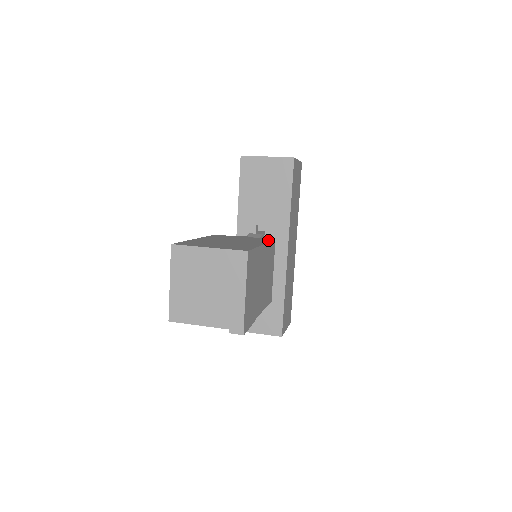
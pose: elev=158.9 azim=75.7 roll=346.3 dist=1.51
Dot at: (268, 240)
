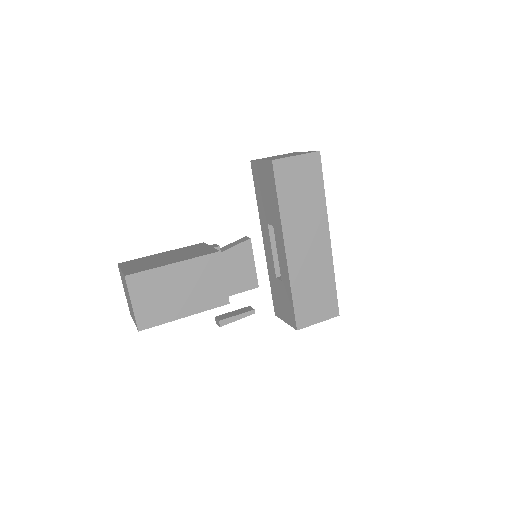
Dot at: (206, 253)
